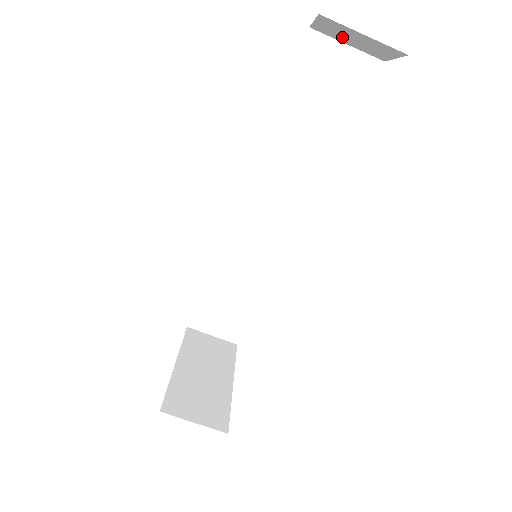
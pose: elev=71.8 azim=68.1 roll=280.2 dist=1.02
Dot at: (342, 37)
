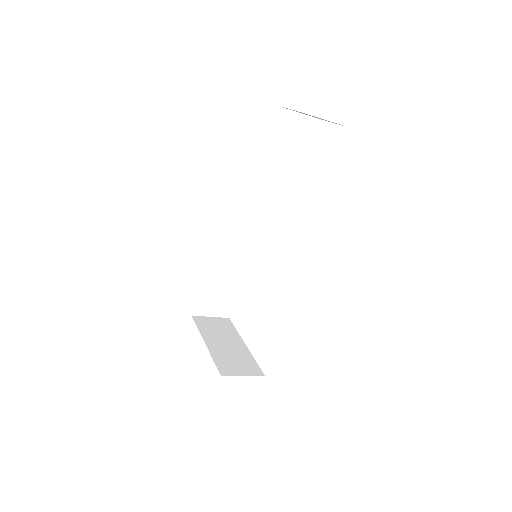
Dot at: occluded
